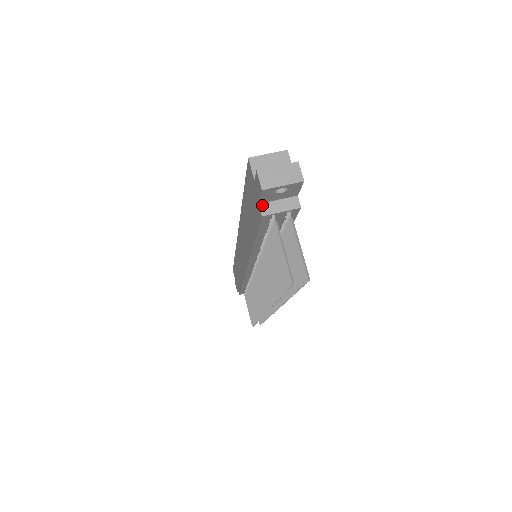
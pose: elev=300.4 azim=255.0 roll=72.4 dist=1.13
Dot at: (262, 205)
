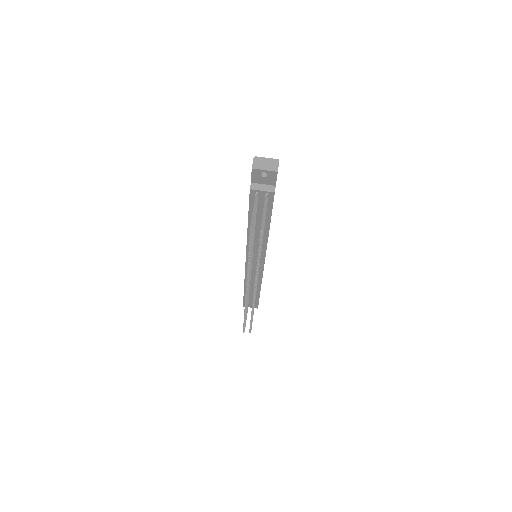
Dot at: (253, 184)
